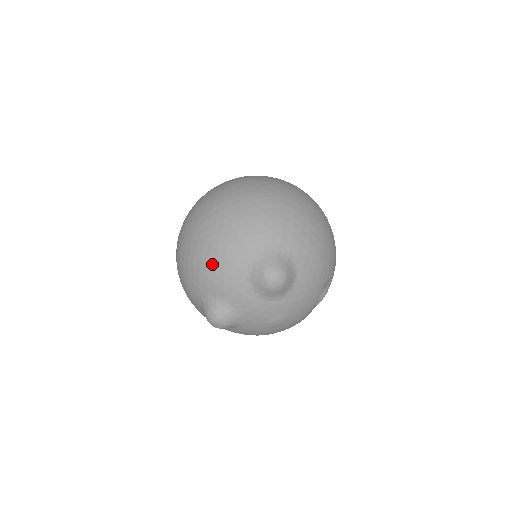
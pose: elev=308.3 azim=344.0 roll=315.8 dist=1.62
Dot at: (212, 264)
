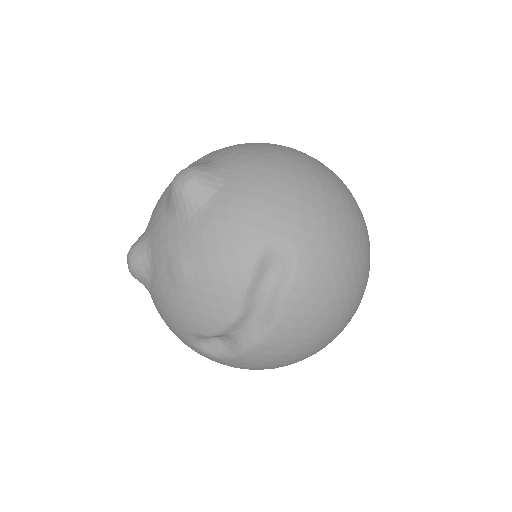
Dot at: occluded
